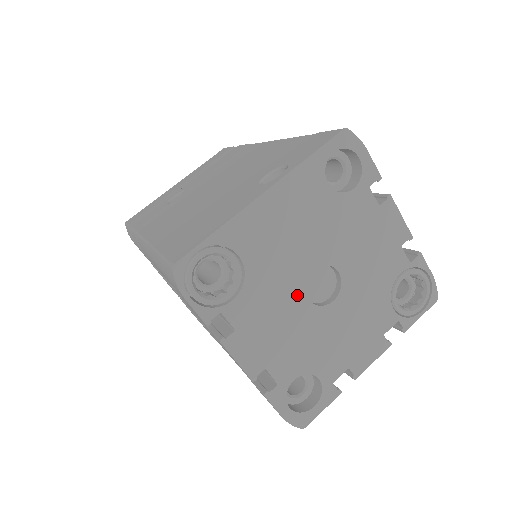
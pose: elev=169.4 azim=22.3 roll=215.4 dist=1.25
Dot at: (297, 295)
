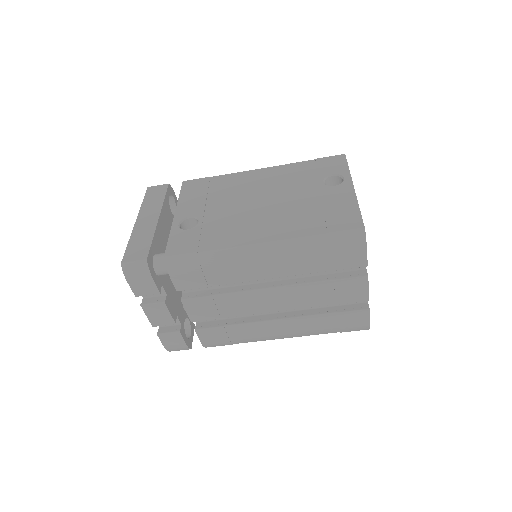
Dot at: occluded
